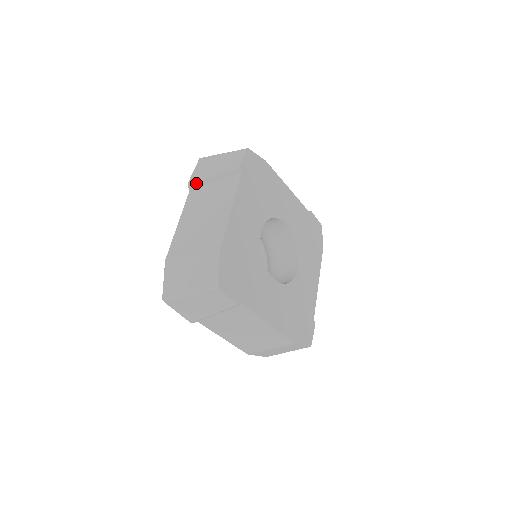
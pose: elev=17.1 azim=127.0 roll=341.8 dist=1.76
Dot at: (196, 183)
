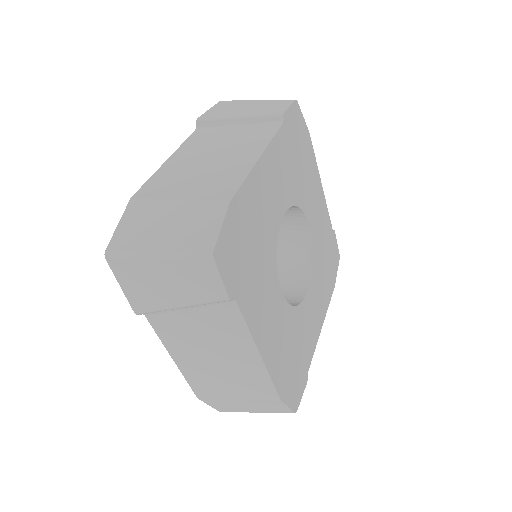
Dot at: occluded
